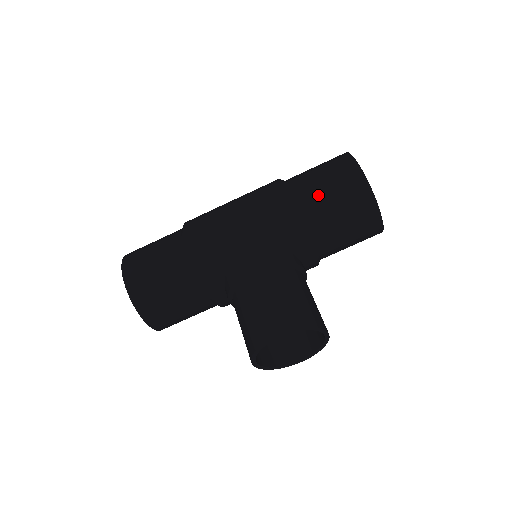
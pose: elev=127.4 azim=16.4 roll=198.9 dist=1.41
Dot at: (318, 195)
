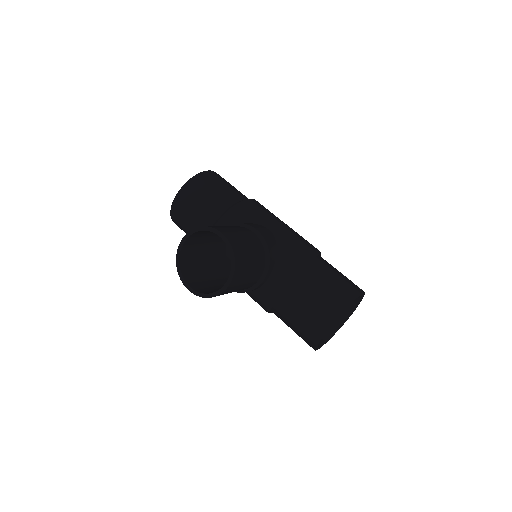
Dot at: (327, 269)
